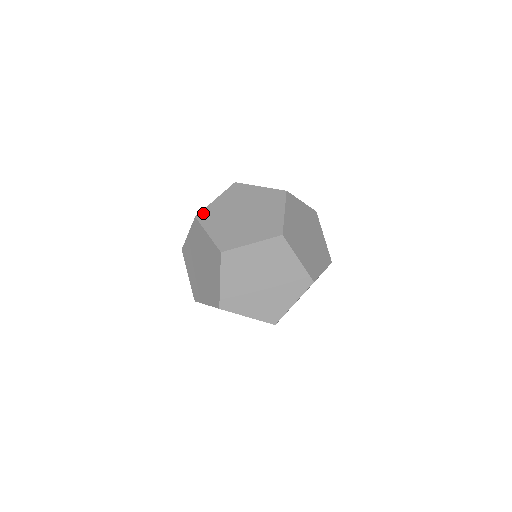
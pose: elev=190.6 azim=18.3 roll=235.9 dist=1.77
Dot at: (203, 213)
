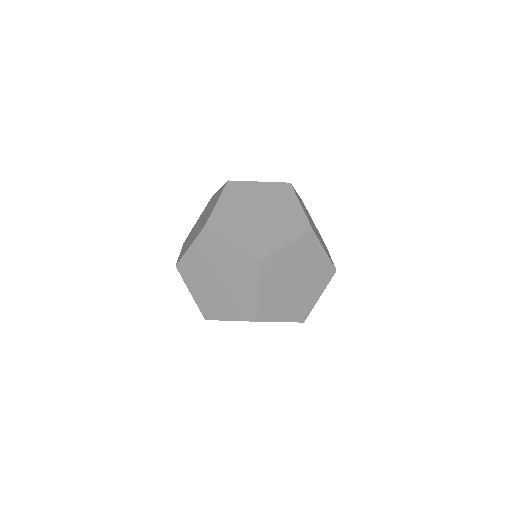
Dot at: (260, 313)
